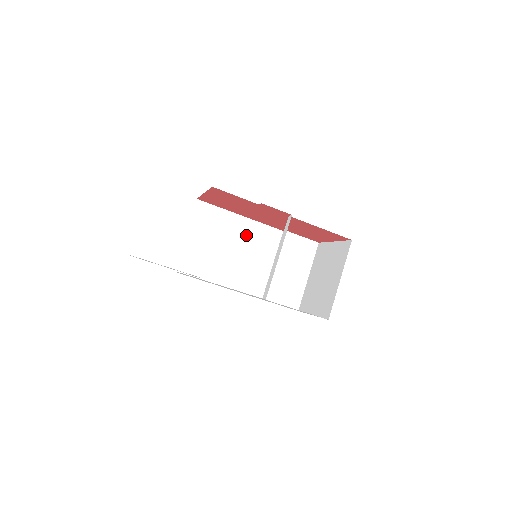
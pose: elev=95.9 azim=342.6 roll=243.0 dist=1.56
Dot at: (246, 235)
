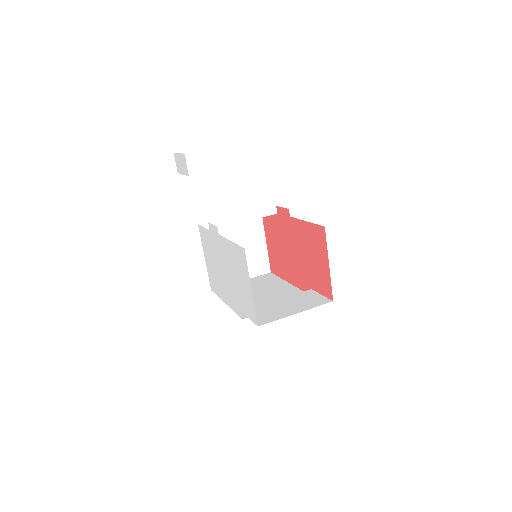
Dot at: (280, 291)
